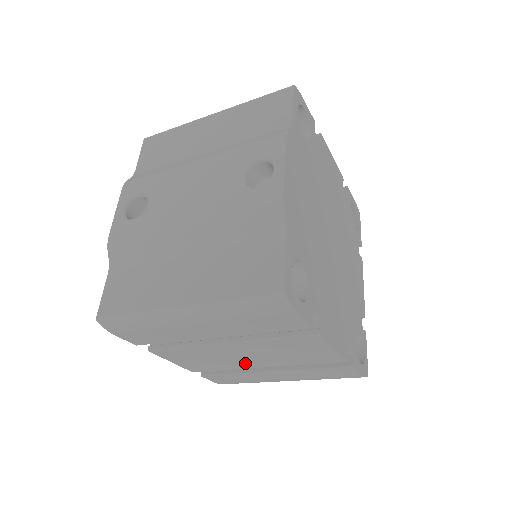
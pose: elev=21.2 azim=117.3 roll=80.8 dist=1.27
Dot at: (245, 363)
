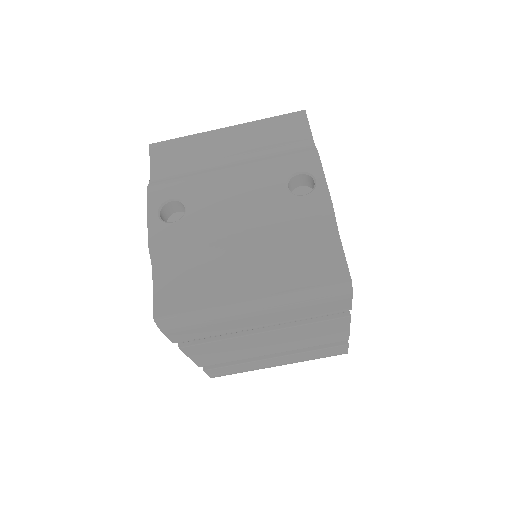
Dot at: (260, 351)
